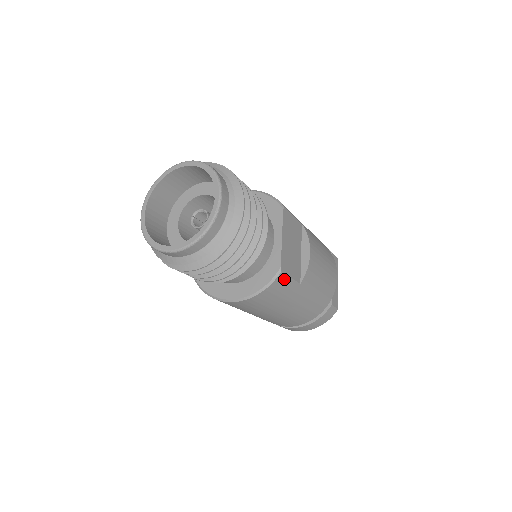
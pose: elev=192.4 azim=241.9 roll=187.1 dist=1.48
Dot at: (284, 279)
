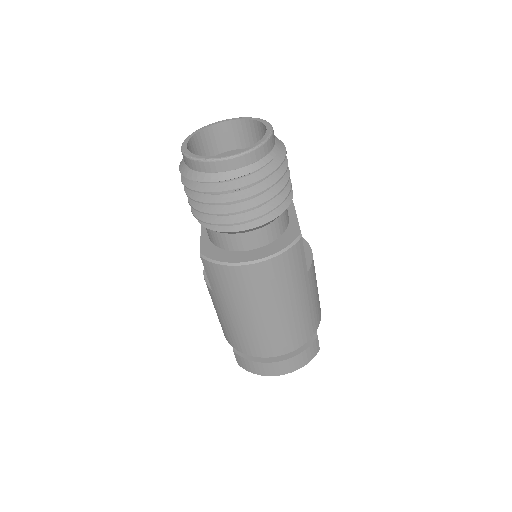
Dot at: (301, 250)
